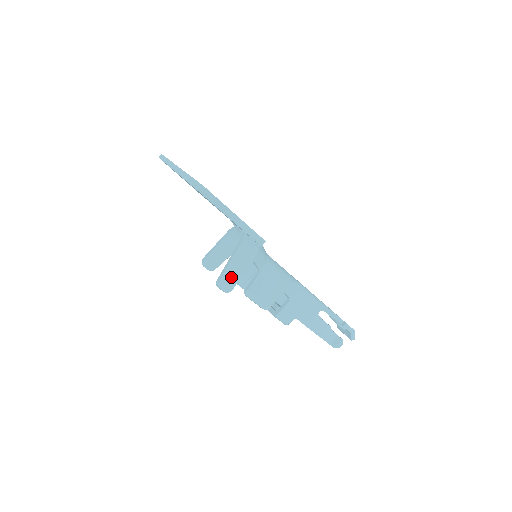
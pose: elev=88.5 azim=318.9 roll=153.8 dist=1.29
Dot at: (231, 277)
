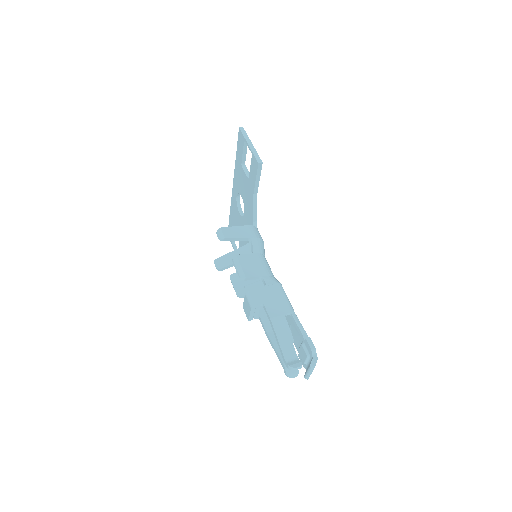
Dot at: (230, 233)
